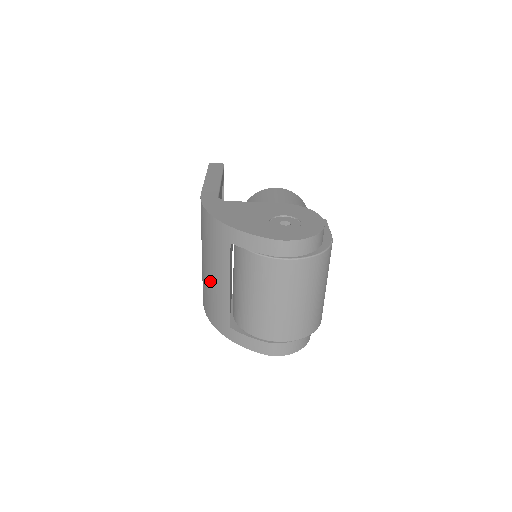
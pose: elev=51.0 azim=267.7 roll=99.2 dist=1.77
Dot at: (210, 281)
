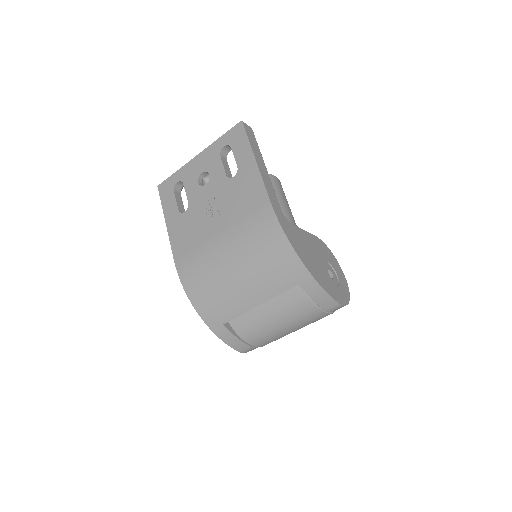
Dot at: (231, 283)
